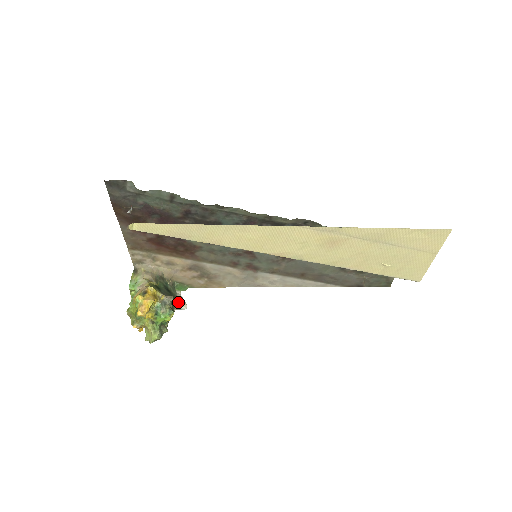
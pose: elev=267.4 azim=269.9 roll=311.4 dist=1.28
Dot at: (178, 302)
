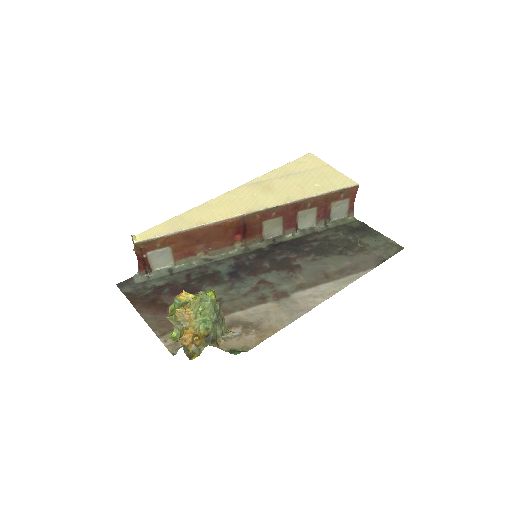
Dot at: (231, 332)
